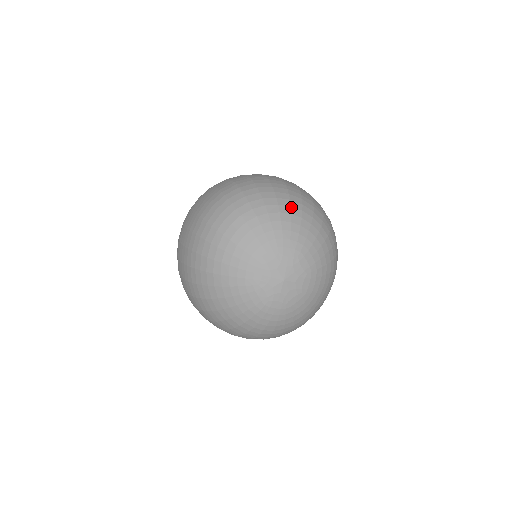
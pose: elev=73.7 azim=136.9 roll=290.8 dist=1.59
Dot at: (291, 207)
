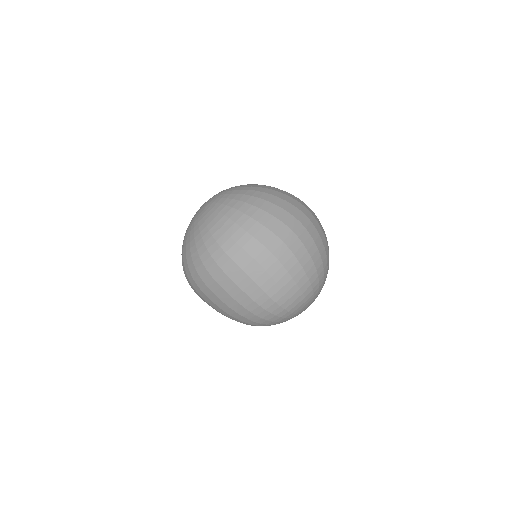
Dot at: (319, 282)
